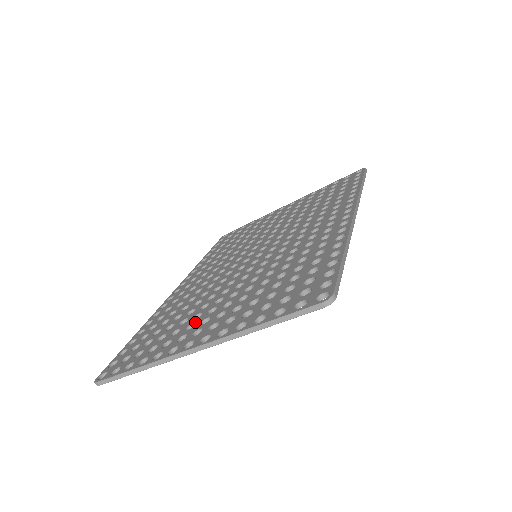
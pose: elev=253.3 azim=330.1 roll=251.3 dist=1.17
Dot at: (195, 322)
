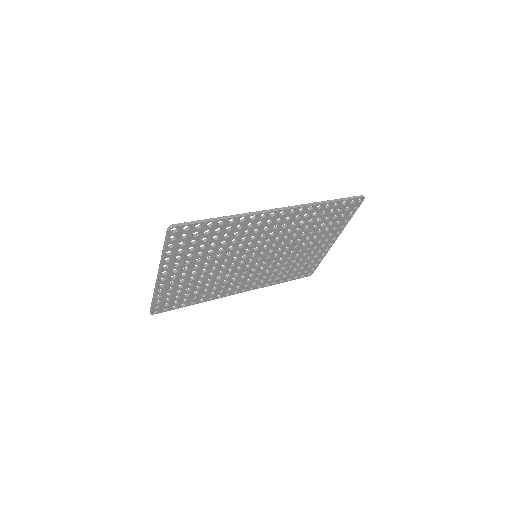
Dot at: (184, 277)
